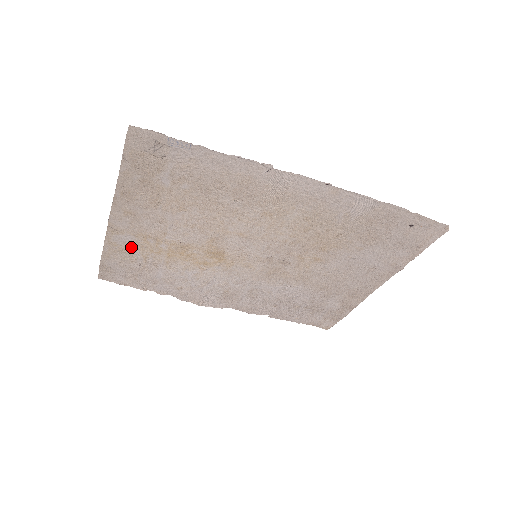
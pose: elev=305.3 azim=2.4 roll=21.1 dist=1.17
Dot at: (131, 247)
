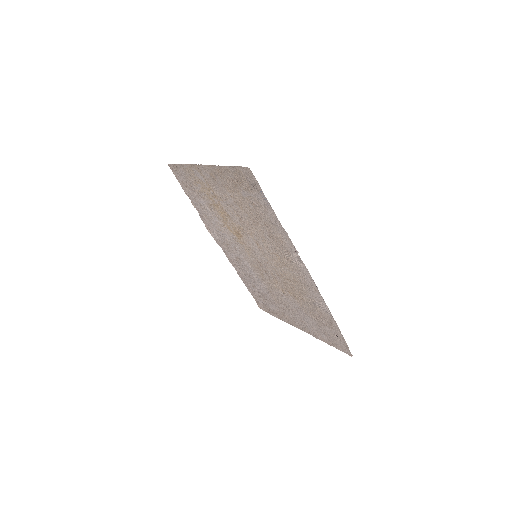
Dot at: (199, 181)
